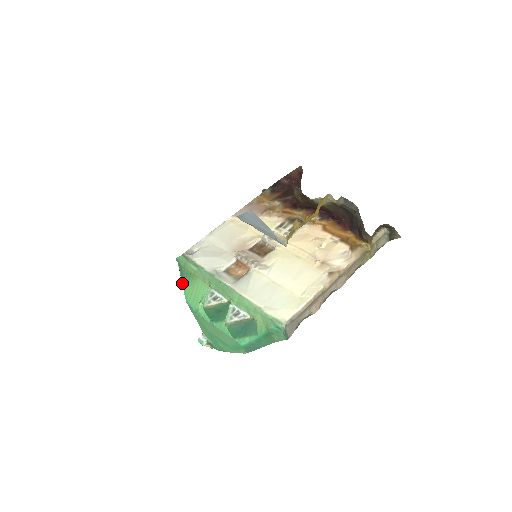
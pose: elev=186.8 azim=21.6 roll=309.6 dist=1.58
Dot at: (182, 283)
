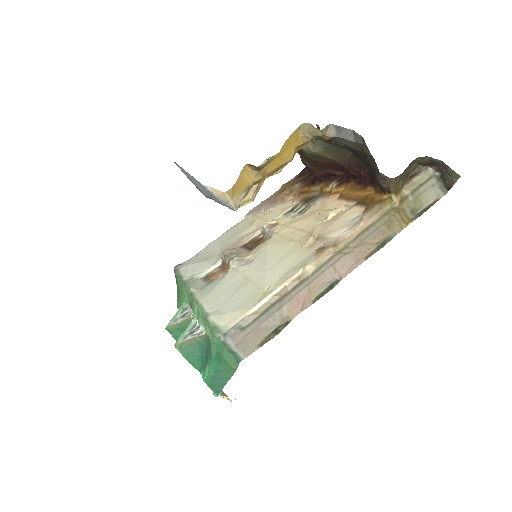
Dot at: (177, 306)
